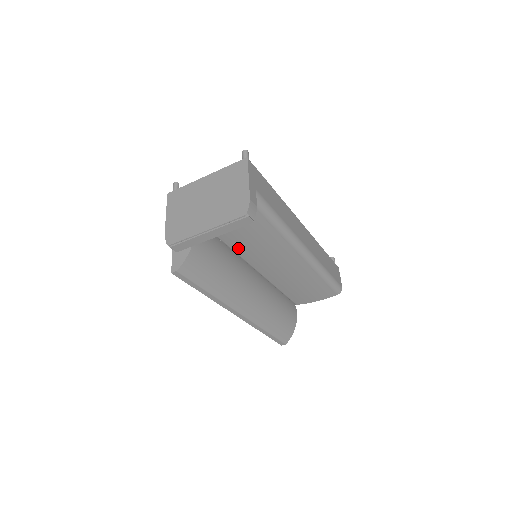
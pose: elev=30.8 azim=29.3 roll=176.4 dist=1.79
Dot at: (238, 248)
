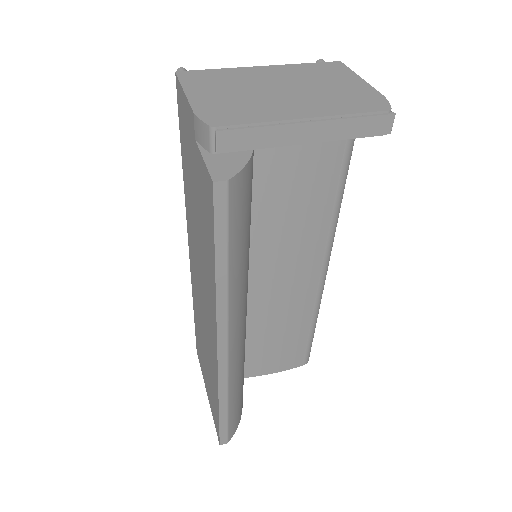
Dot at: (255, 223)
